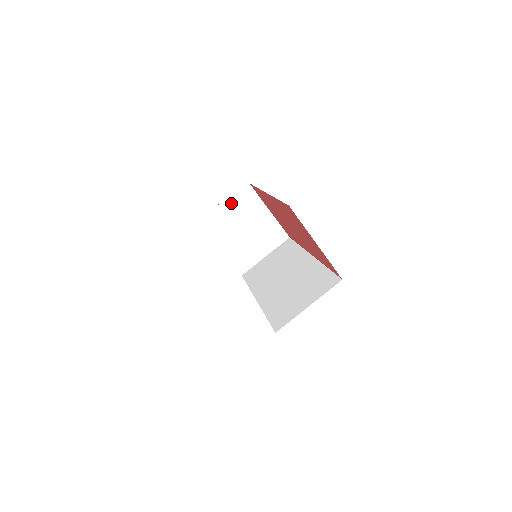
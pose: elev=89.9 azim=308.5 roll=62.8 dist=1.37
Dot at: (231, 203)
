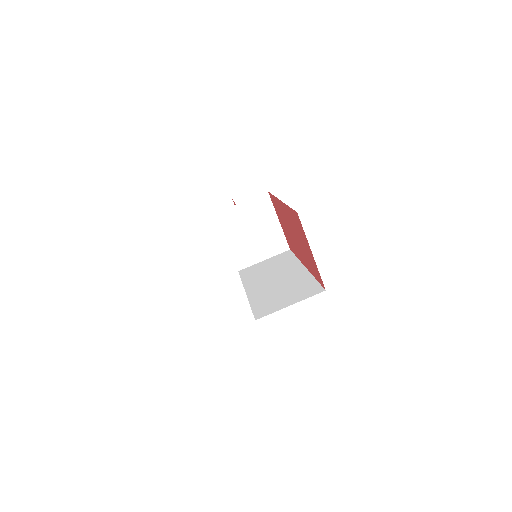
Dot at: (247, 204)
